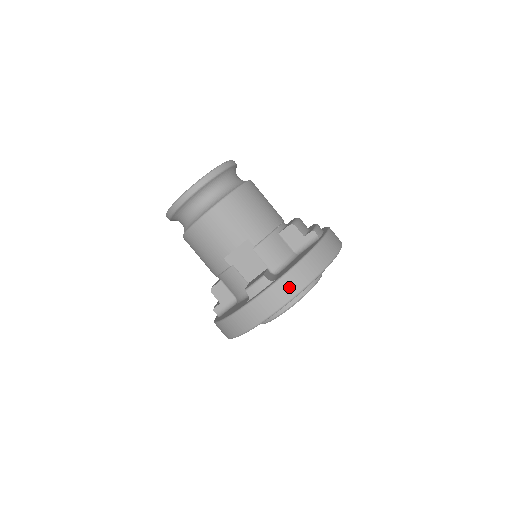
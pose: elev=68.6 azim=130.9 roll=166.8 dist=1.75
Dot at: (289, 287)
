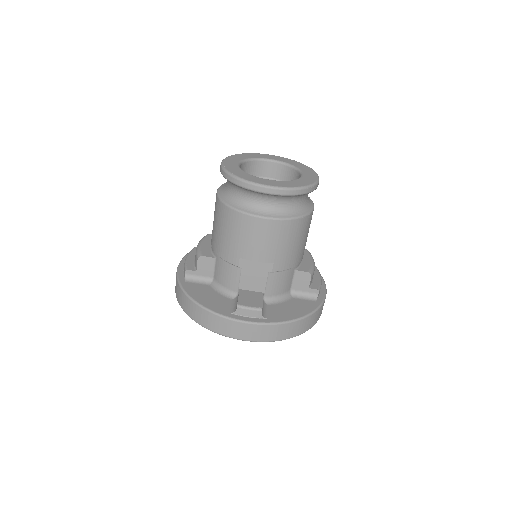
Dot at: (272, 333)
